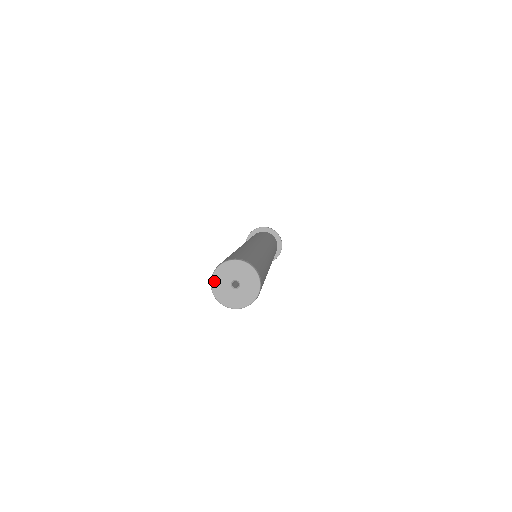
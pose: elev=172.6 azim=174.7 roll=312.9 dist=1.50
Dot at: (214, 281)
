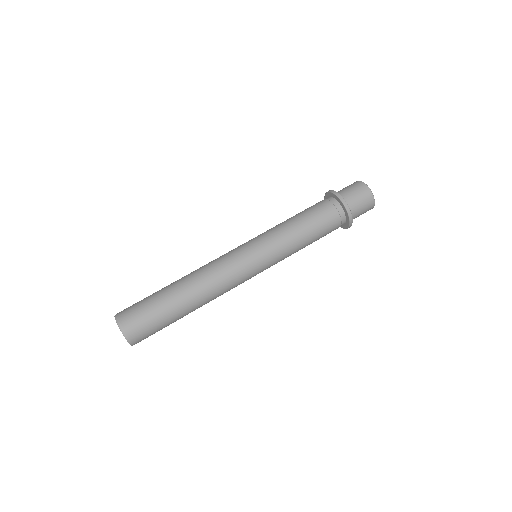
Dot at: occluded
